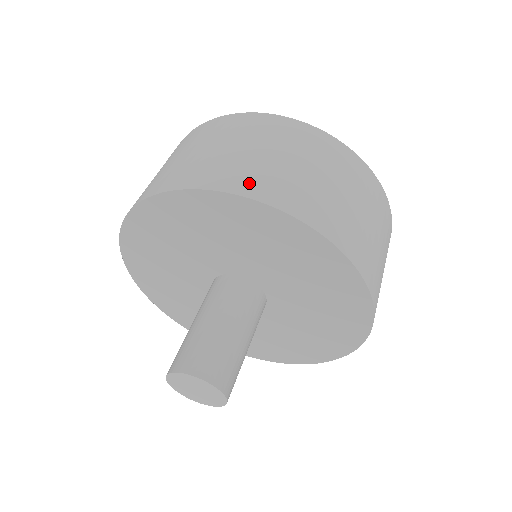
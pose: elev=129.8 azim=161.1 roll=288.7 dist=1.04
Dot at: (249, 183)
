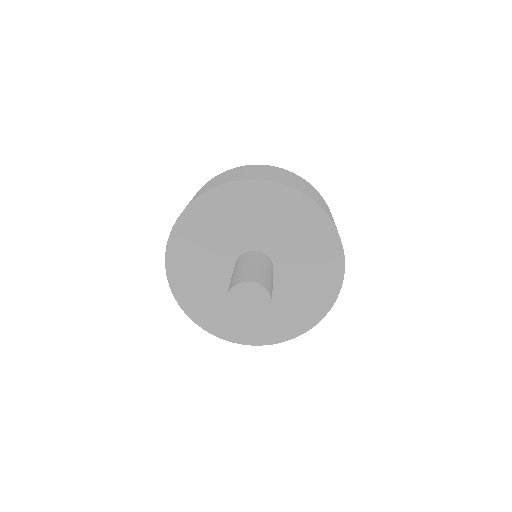
Dot at: (246, 177)
